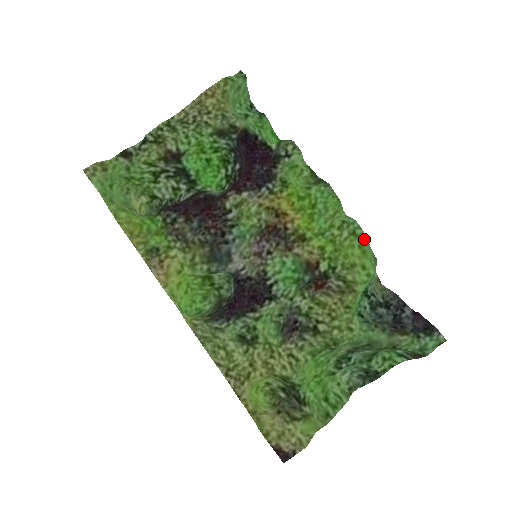
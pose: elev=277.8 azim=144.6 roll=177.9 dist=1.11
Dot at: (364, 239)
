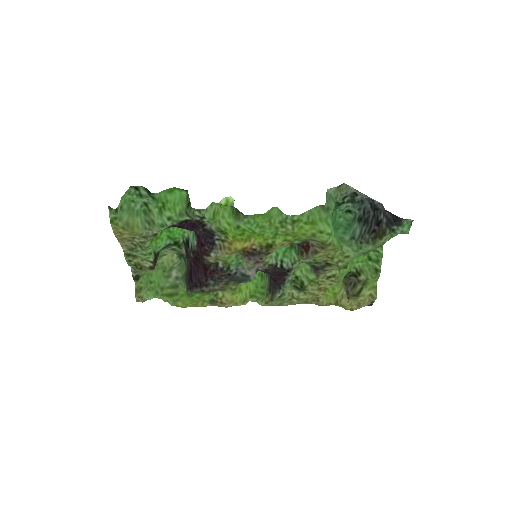
Dot at: (304, 218)
